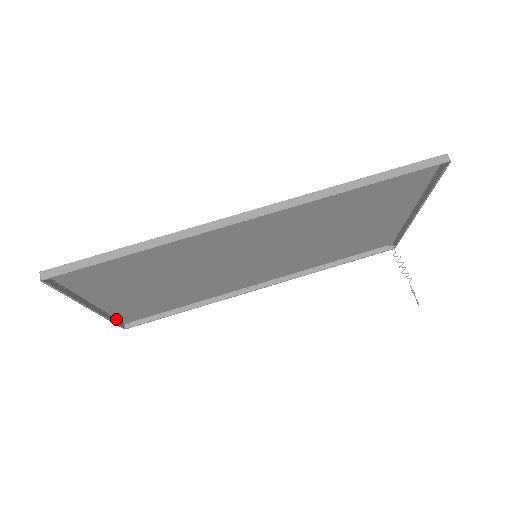
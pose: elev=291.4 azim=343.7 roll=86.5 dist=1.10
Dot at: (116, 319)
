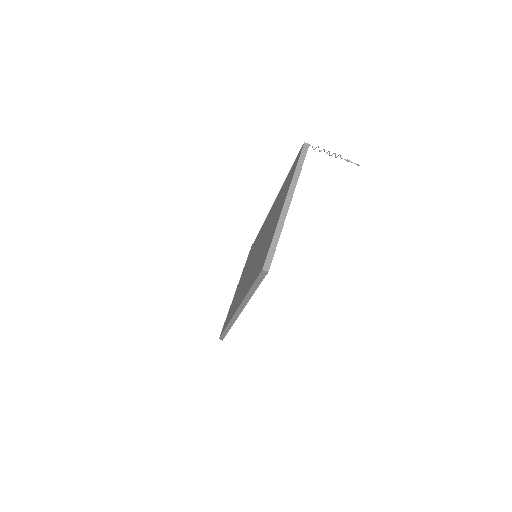
Dot at: occluded
